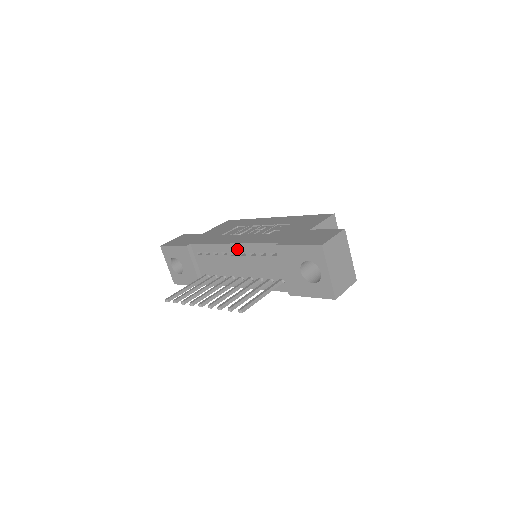
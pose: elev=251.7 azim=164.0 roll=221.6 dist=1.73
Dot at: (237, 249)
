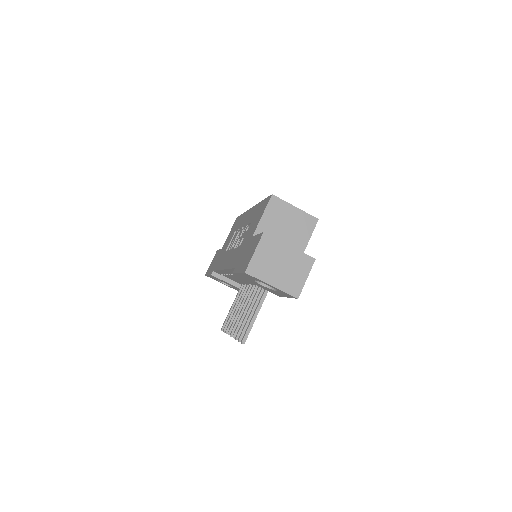
Dot at: (229, 272)
